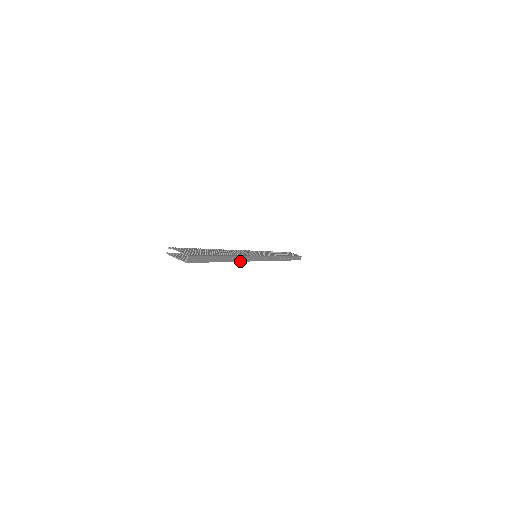
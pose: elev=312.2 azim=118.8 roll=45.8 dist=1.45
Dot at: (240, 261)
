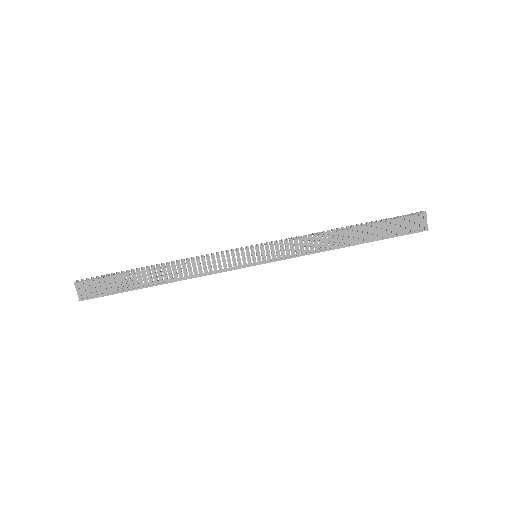
Dot at: (193, 276)
